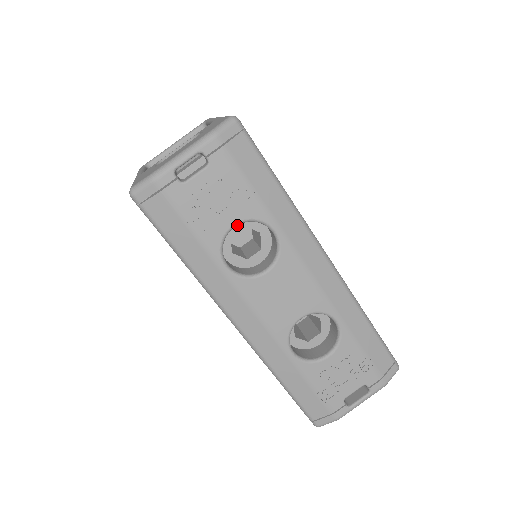
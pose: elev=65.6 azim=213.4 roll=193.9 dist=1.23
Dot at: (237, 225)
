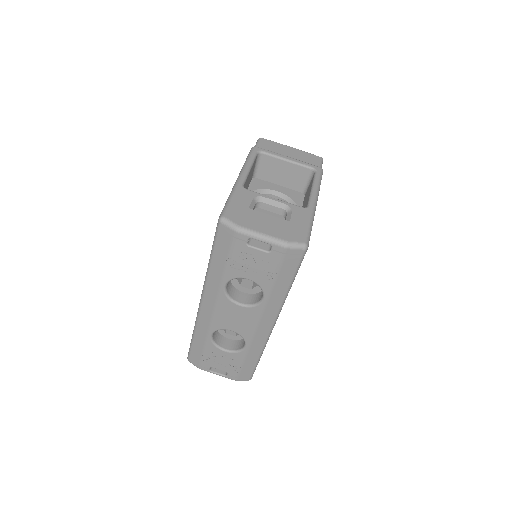
Dot at: occluded
